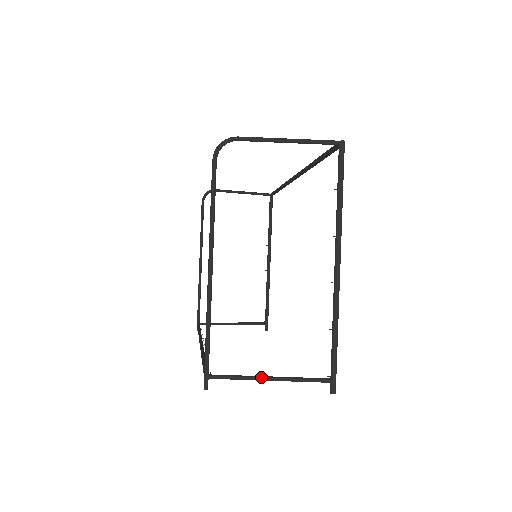
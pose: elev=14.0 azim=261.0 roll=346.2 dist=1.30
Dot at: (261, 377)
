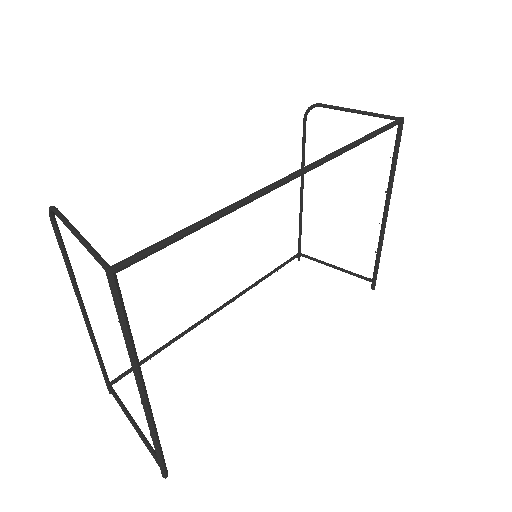
Dot at: (128, 417)
